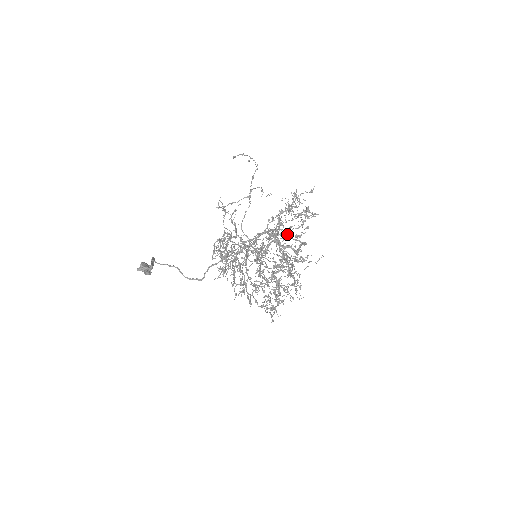
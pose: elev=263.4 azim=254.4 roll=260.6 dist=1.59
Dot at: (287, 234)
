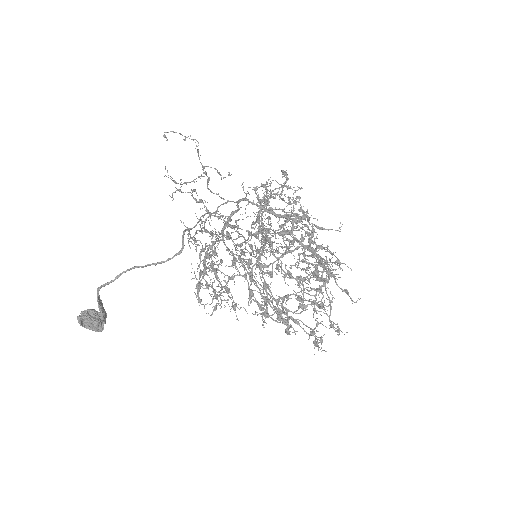
Dot at: occluded
